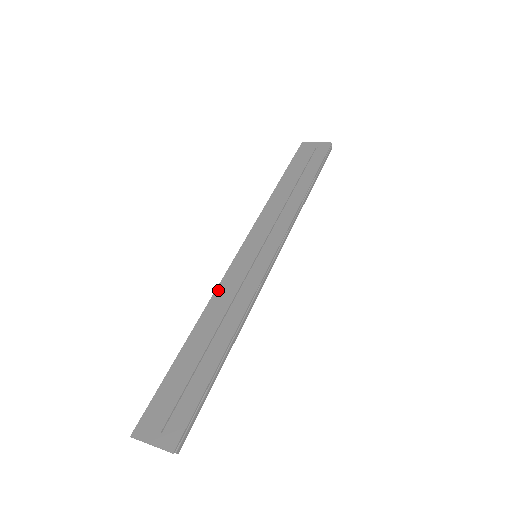
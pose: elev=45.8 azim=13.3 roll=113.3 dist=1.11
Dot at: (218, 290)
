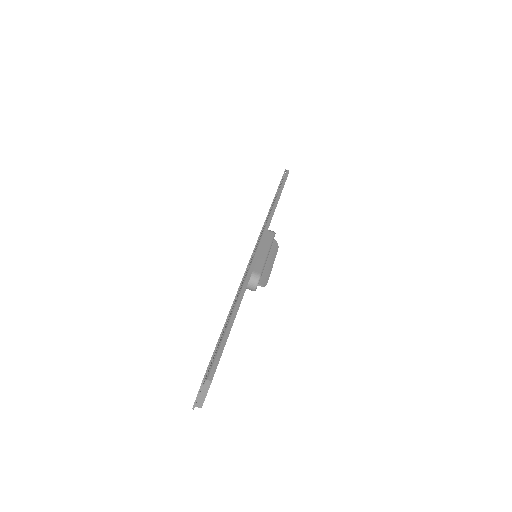
Dot at: occluded
